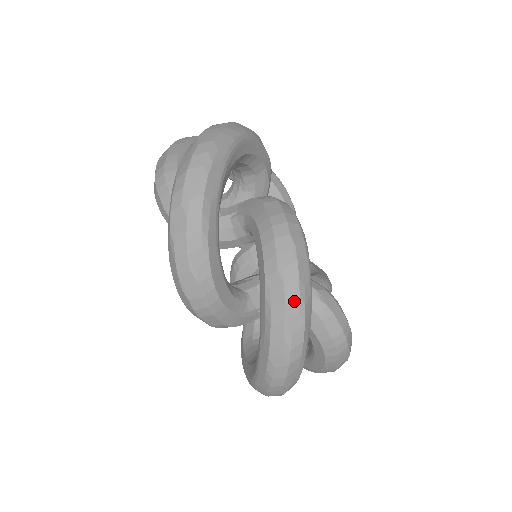
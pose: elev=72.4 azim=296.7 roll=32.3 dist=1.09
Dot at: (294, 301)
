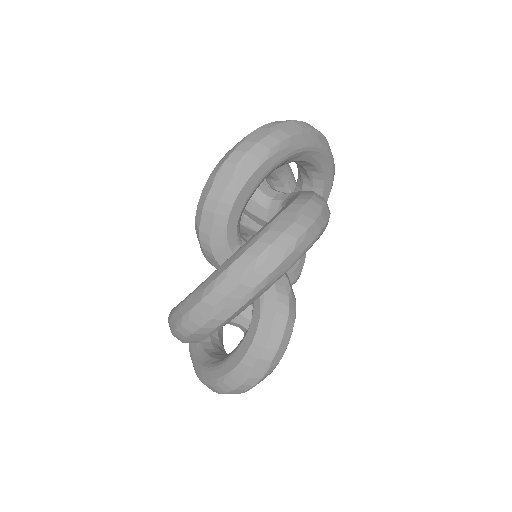
Dot at: (290, 238)
